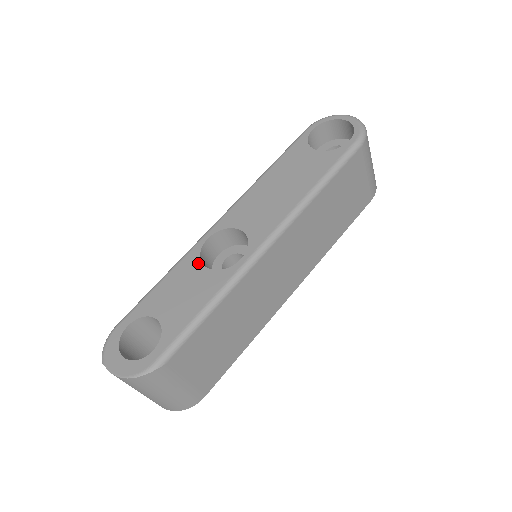
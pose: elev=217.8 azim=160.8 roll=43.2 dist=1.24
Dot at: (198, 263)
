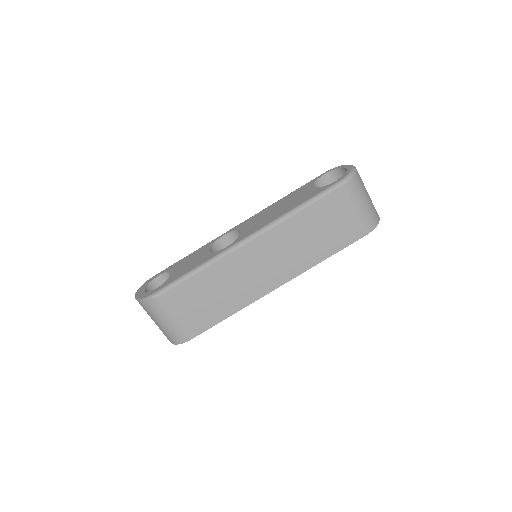
Dot at: (209, 248)
